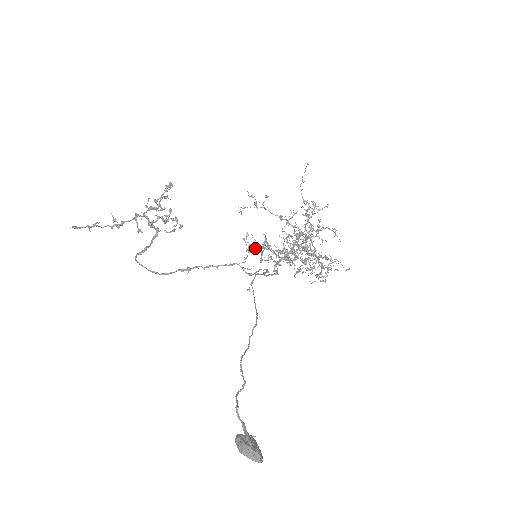
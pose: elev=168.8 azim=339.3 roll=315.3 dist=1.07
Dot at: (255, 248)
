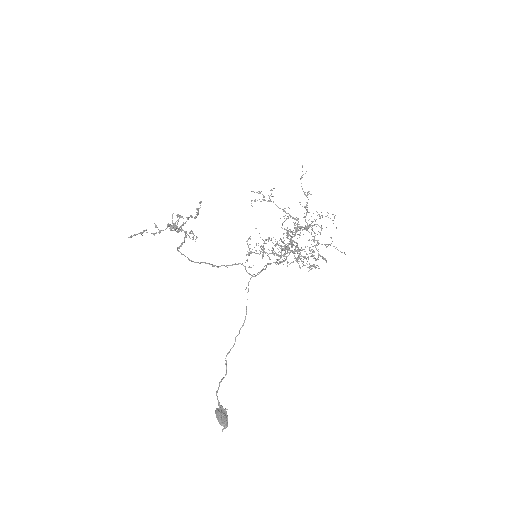
Dot at: (255, 250)
